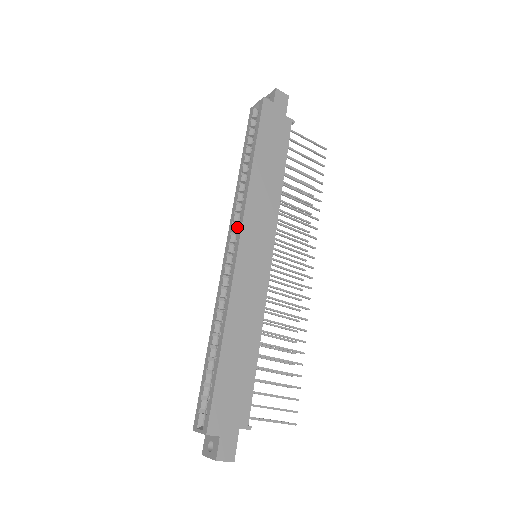
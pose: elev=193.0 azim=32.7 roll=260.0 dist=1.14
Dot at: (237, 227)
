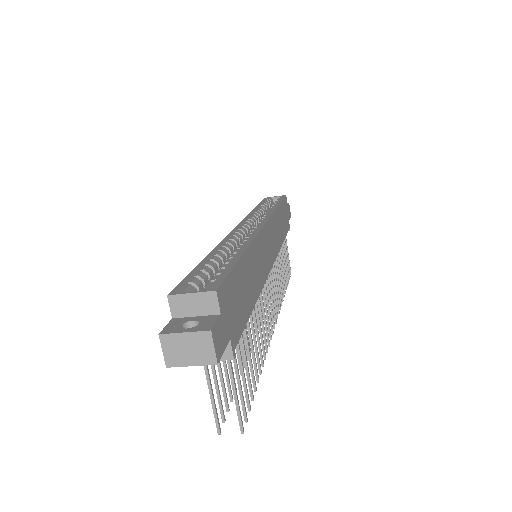
Dot at: (253, 223)
